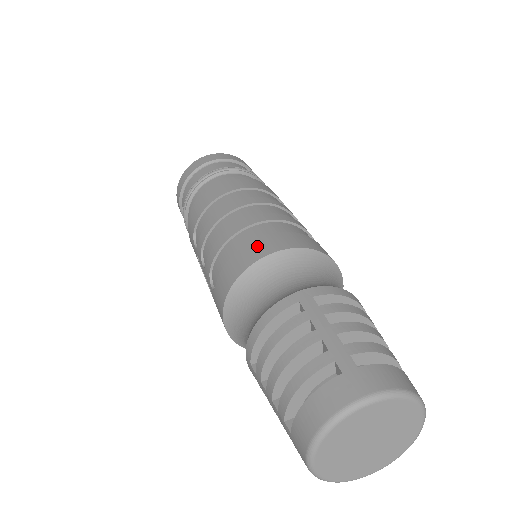
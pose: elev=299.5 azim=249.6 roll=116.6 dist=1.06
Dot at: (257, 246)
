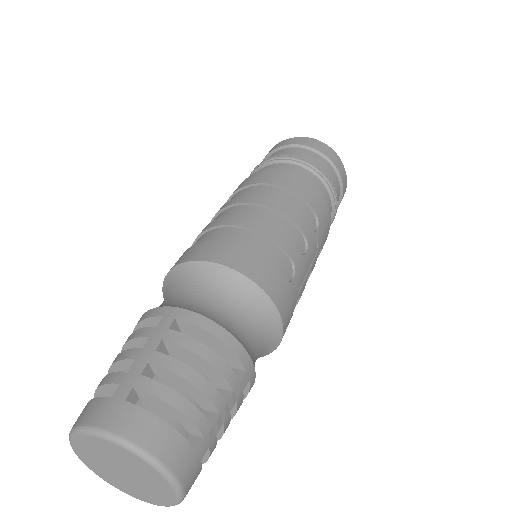
Dot at: (201, 248)
